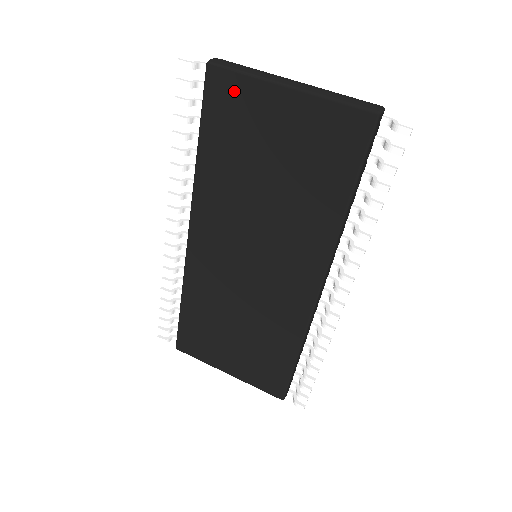
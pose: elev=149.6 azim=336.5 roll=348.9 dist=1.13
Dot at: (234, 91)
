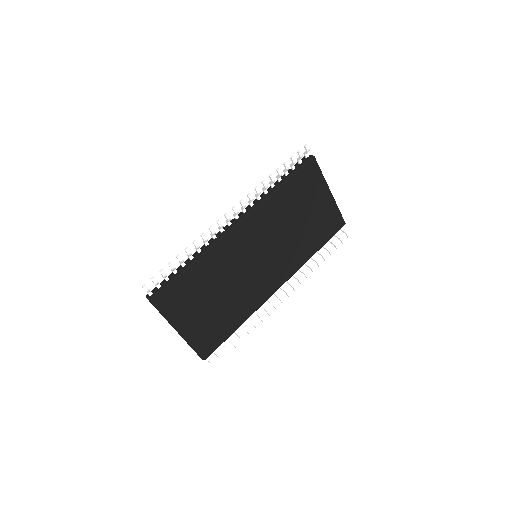
Dot at: (315, 176)
